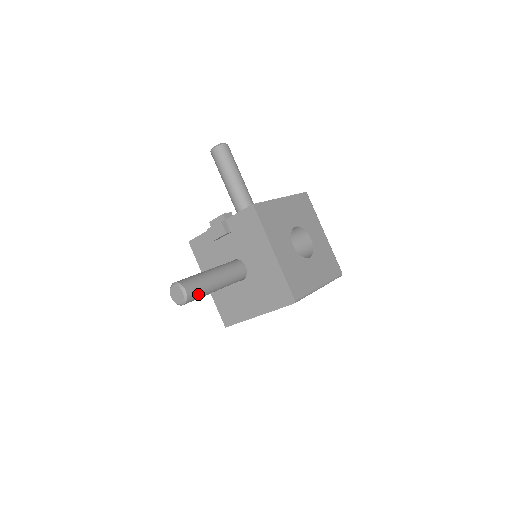
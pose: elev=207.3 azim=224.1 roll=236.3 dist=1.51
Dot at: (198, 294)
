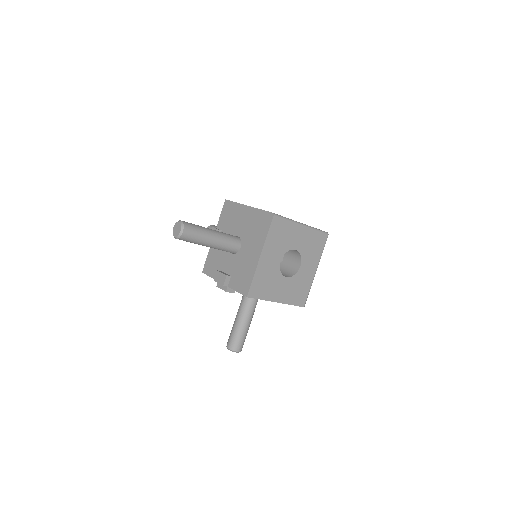
Dot at: (244, 341)
